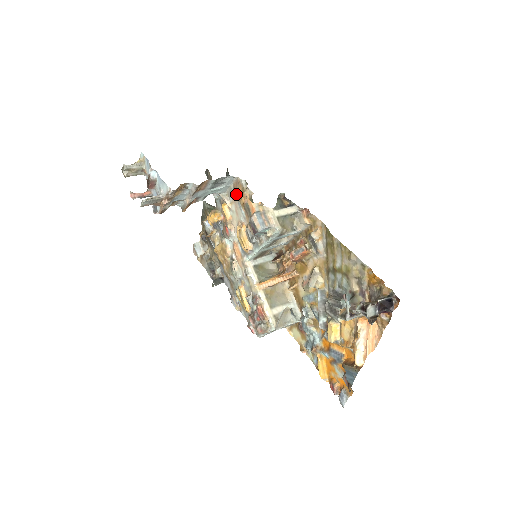
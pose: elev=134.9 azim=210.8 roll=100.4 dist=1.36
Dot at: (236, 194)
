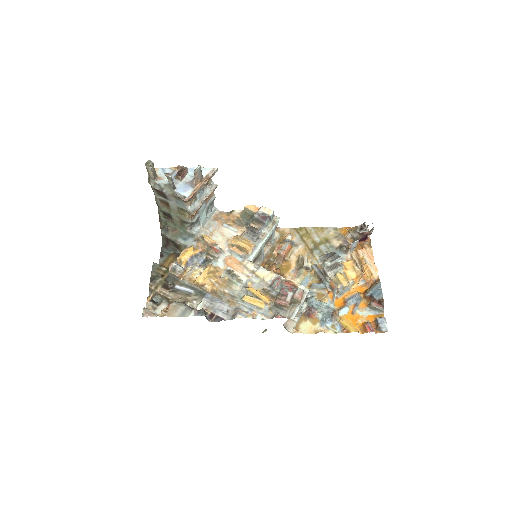
Dot at: (218, 222)
